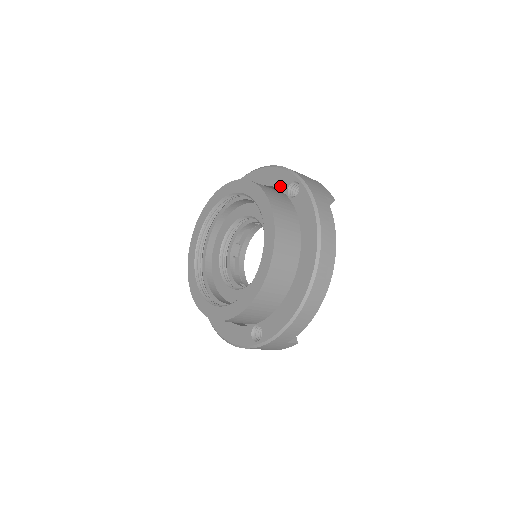
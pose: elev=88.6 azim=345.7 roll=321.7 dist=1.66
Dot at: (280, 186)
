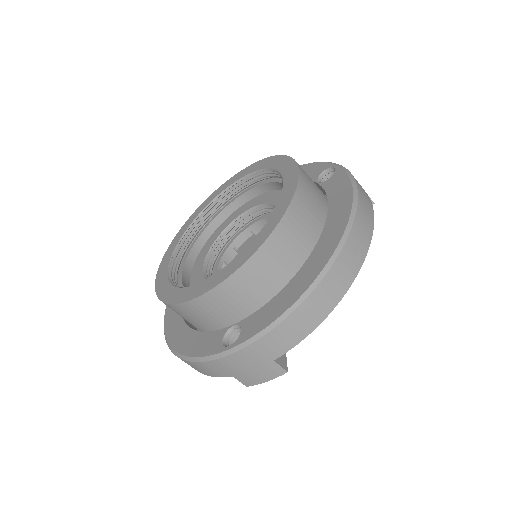
Dot at: occluded
